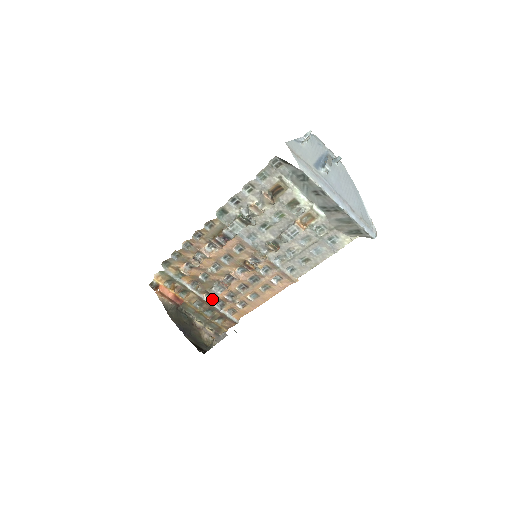
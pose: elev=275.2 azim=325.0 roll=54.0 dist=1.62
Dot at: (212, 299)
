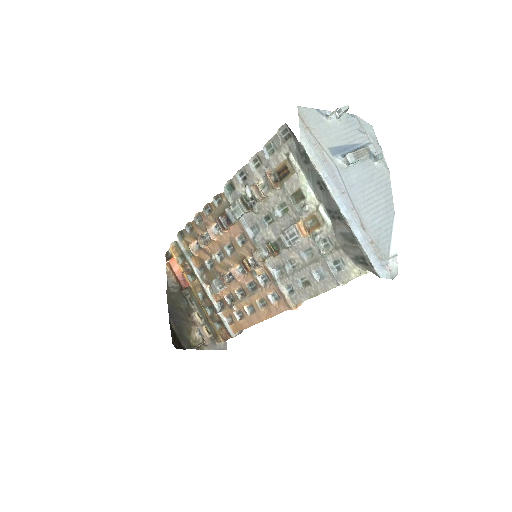
Dot at: (214, 295)
